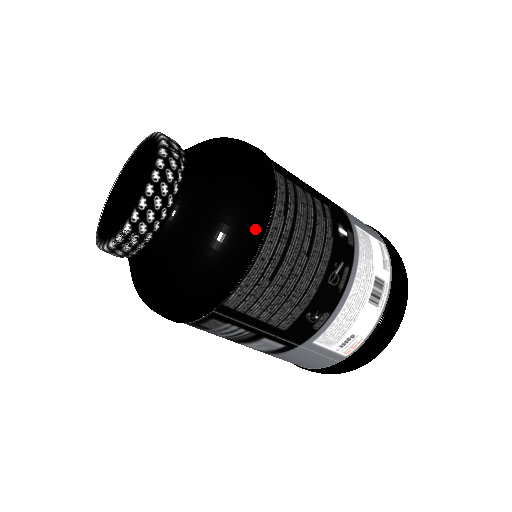
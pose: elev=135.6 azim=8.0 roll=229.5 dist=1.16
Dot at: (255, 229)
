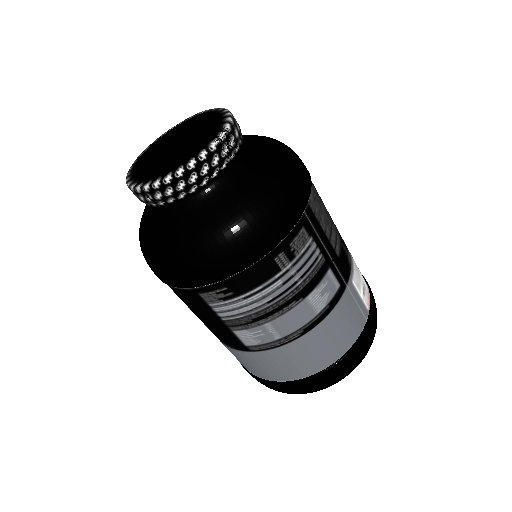
Dot at: occluded
